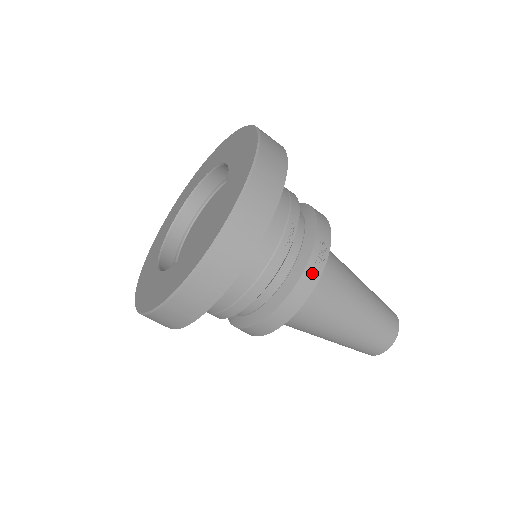
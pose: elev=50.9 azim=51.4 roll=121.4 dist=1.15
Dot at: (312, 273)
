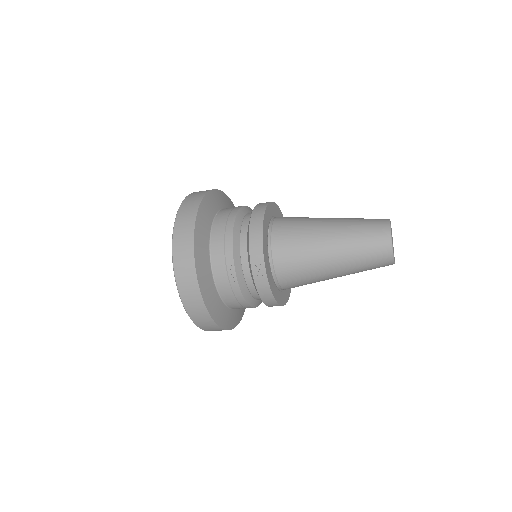
Dot at: (262, 284)
